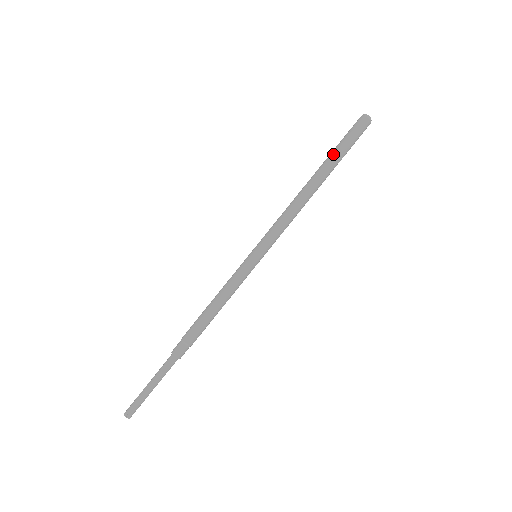
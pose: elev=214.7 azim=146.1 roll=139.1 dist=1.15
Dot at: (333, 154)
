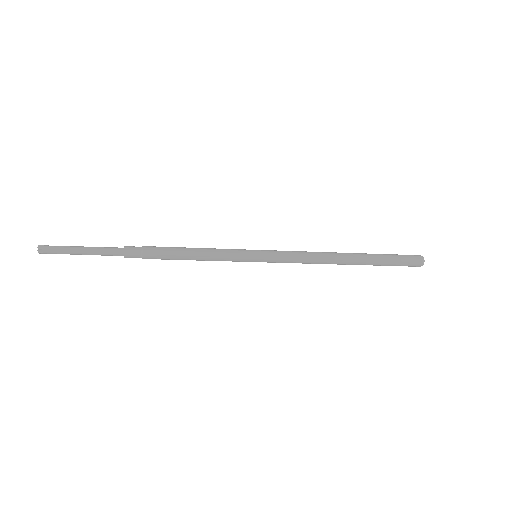
Dot at: (378, 257)
